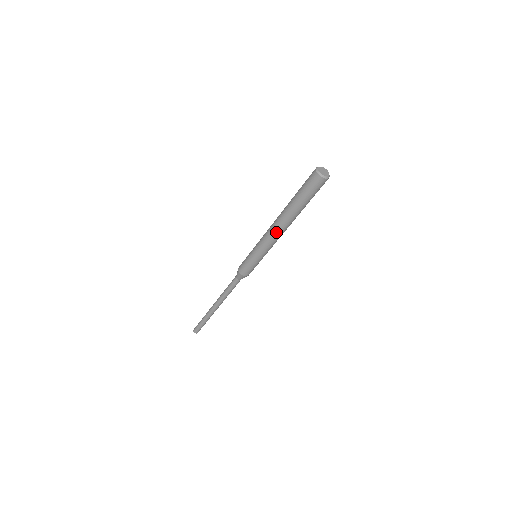
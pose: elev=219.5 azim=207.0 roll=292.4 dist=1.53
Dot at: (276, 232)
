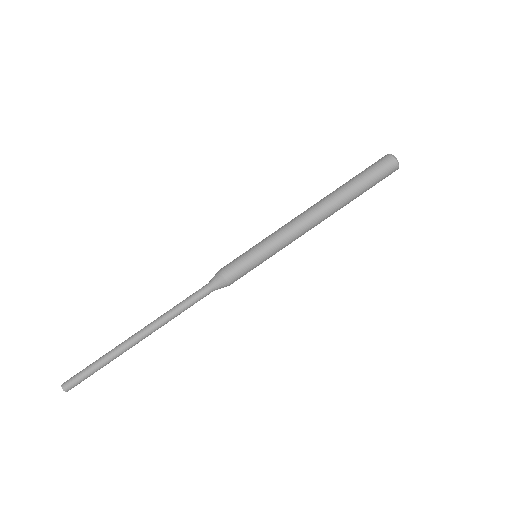
Dot at: (304, 213)
